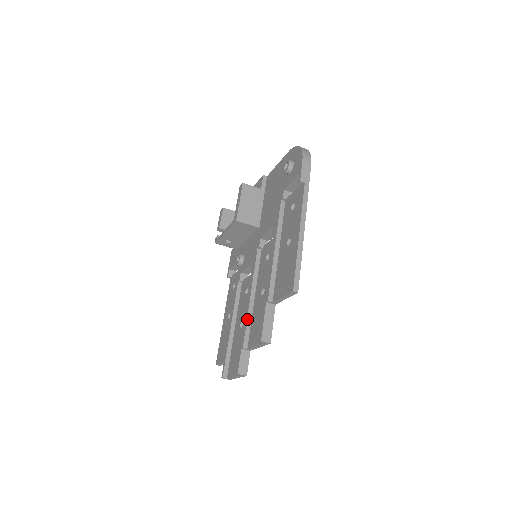
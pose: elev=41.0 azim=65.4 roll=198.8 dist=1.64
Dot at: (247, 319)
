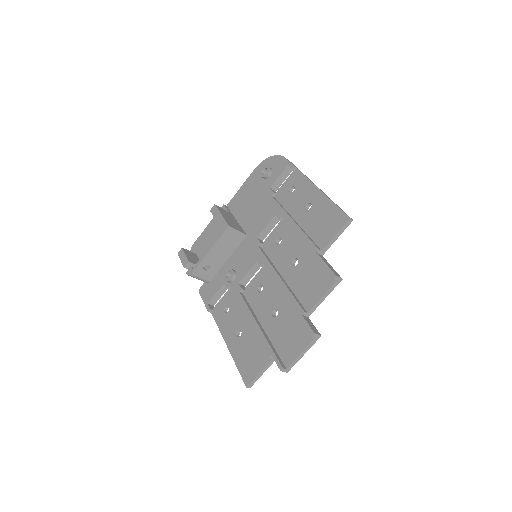
Dot at: (290, 291)
